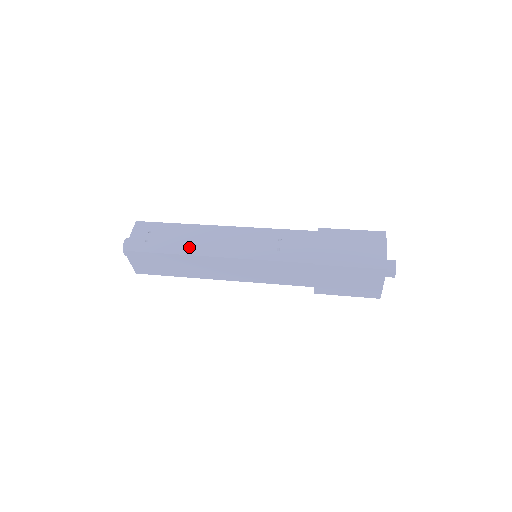
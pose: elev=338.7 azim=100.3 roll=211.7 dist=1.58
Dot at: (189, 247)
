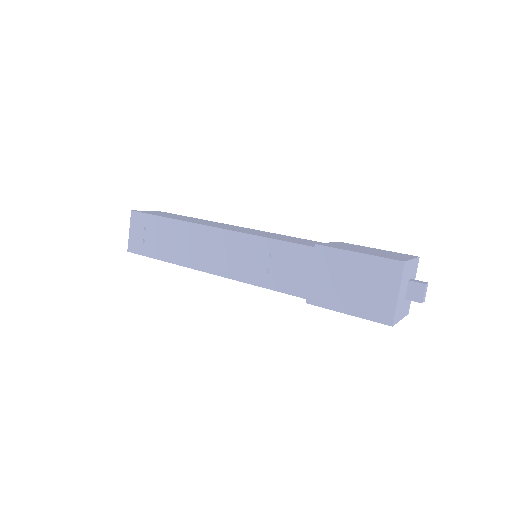
Dot at: (181, 255)
